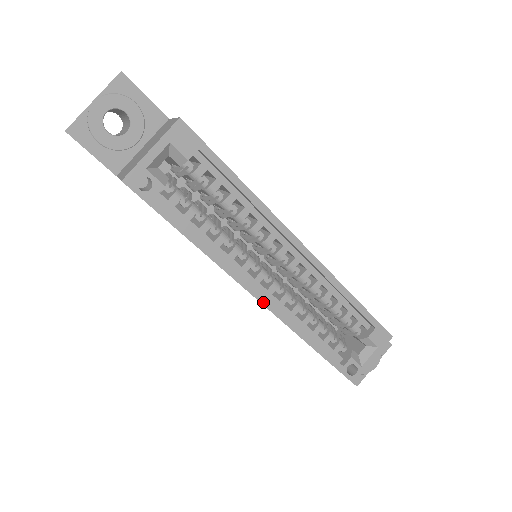
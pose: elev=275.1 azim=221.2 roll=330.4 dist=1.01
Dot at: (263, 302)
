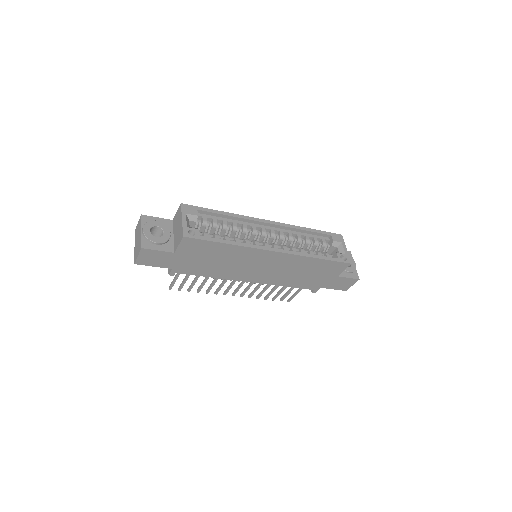
Dot at: (278, 251)
